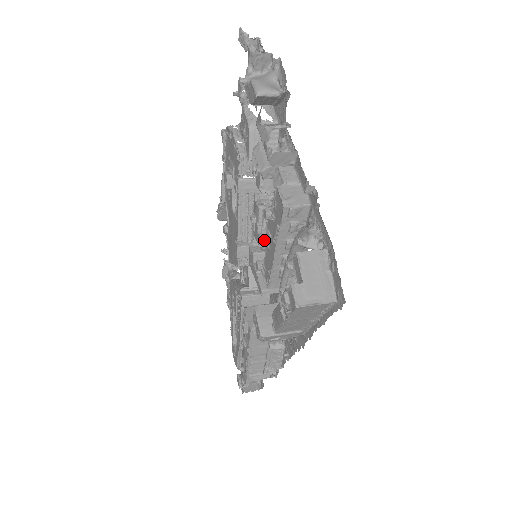
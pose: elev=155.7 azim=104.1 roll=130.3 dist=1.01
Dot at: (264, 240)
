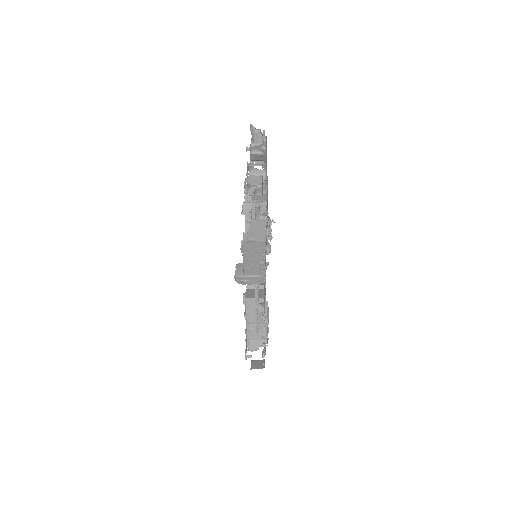
Dot at: occluded
